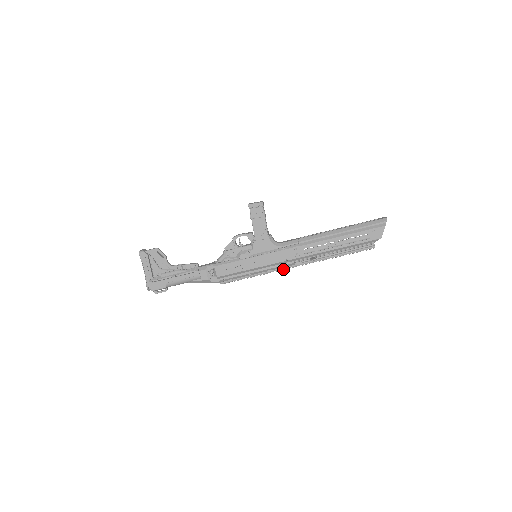
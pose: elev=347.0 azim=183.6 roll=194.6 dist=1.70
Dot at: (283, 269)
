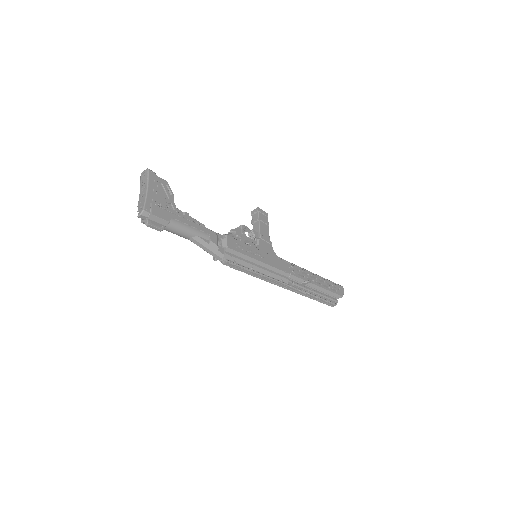
Dot at: (279, 281)
